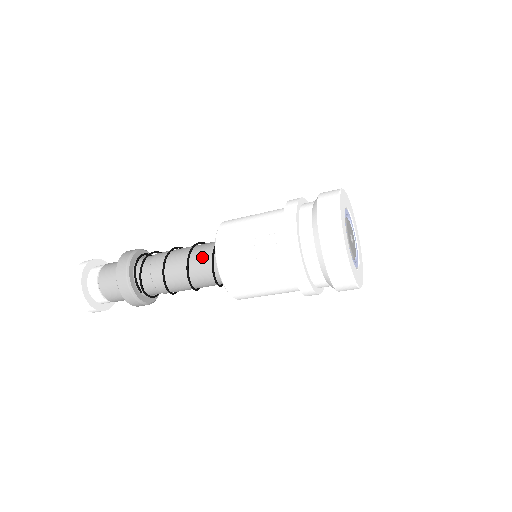
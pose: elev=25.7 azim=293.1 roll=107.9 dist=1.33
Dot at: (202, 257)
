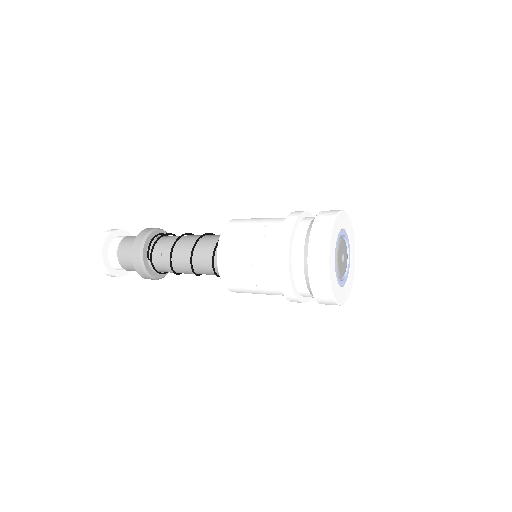
Dot at: (210, 240)
